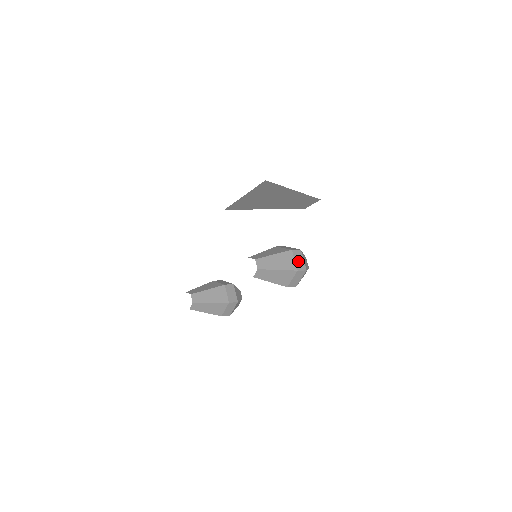
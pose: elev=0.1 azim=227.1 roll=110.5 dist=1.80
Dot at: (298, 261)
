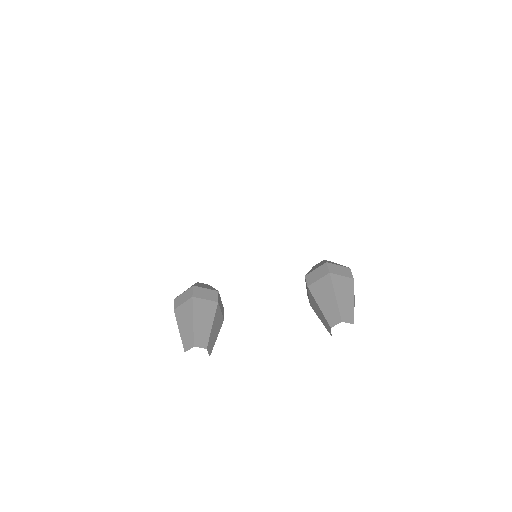
Dot at: occluded
